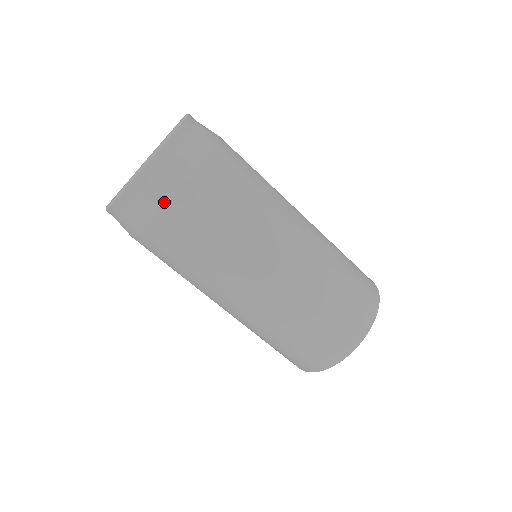
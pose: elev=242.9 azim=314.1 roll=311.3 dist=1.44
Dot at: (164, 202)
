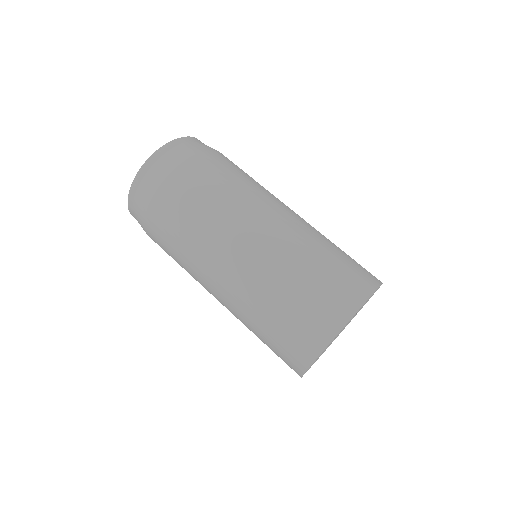
Dot at: (191, 154)
